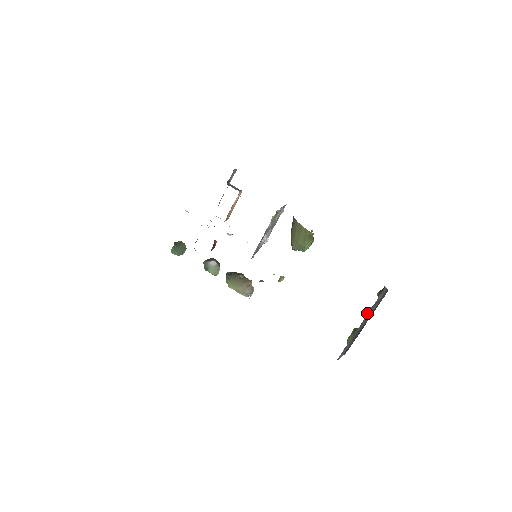
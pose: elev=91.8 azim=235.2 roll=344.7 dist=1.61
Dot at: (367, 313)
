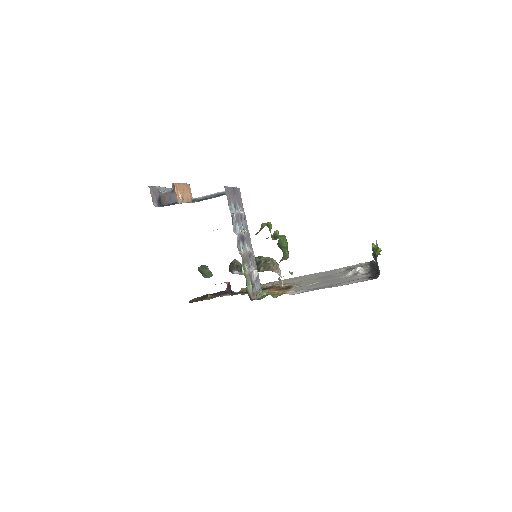
Dot at: occluded
